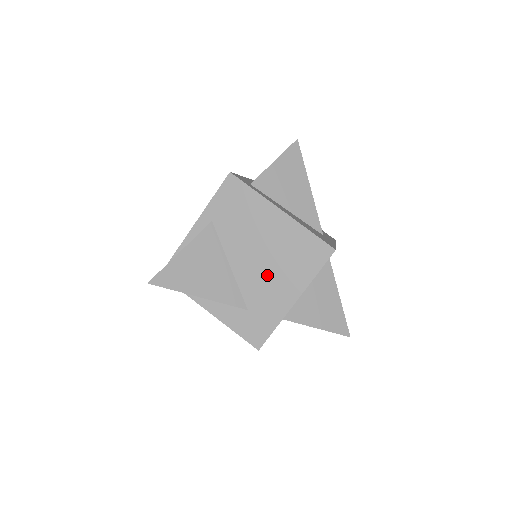
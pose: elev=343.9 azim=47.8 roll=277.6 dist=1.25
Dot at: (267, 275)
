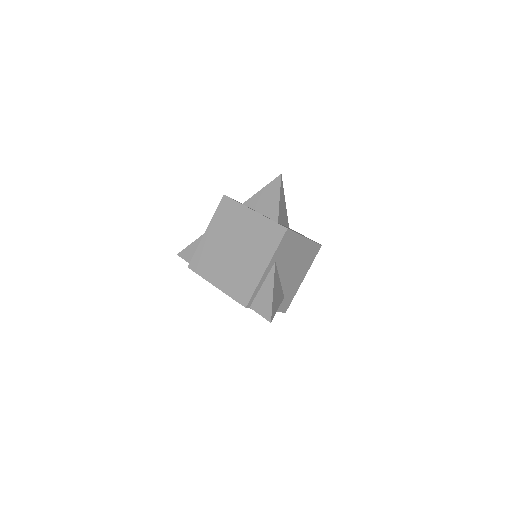
Dot at: (295, 274)
